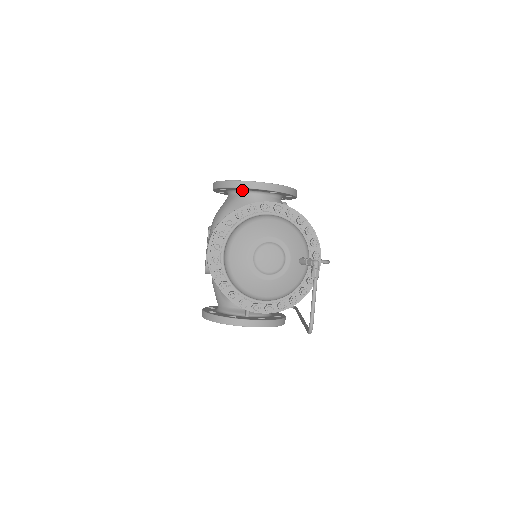
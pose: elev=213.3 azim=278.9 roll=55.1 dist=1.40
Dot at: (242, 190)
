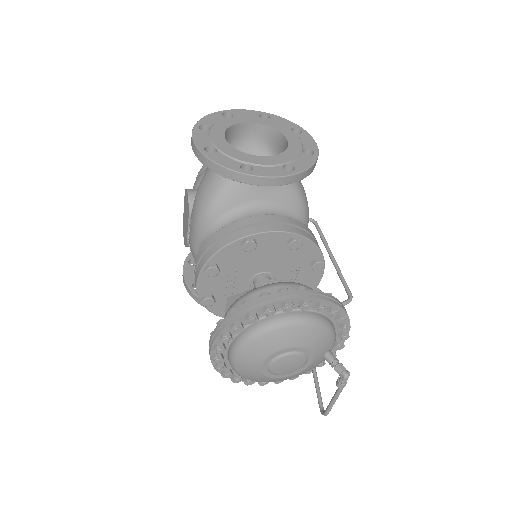
Dot at: occluded
